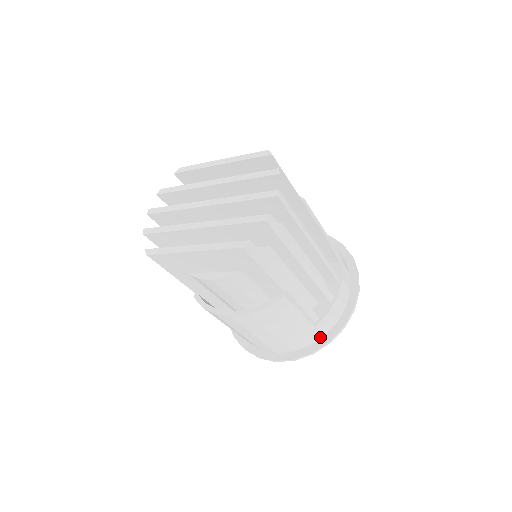
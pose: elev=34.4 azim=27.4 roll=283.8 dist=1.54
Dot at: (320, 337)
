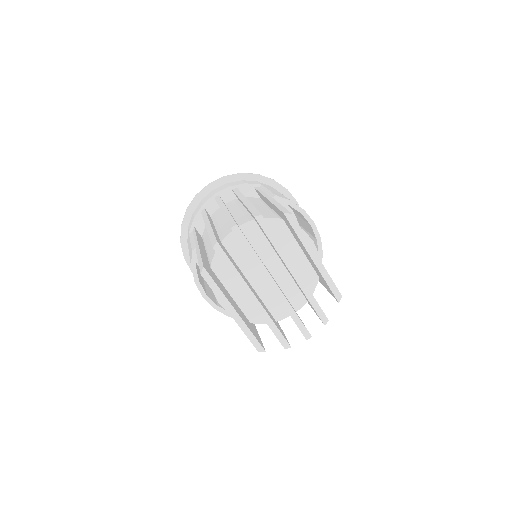
Dot at: occluded
